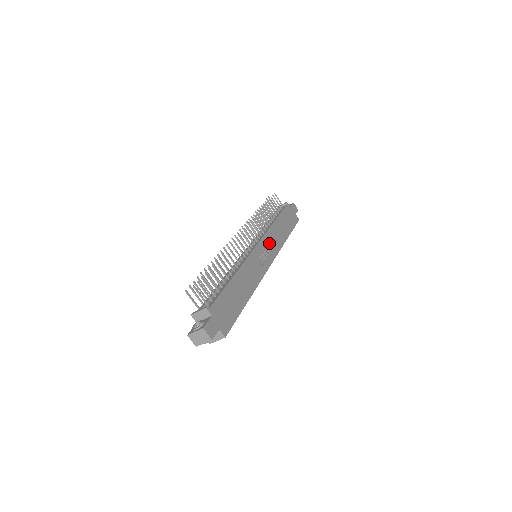
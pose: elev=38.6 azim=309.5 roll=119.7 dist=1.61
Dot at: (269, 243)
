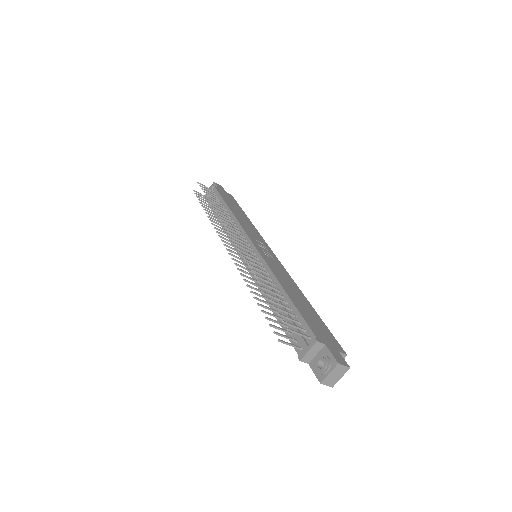
Dot at: (252, 235)
